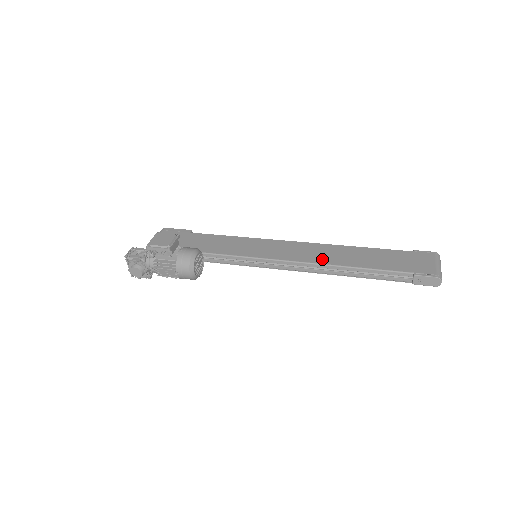
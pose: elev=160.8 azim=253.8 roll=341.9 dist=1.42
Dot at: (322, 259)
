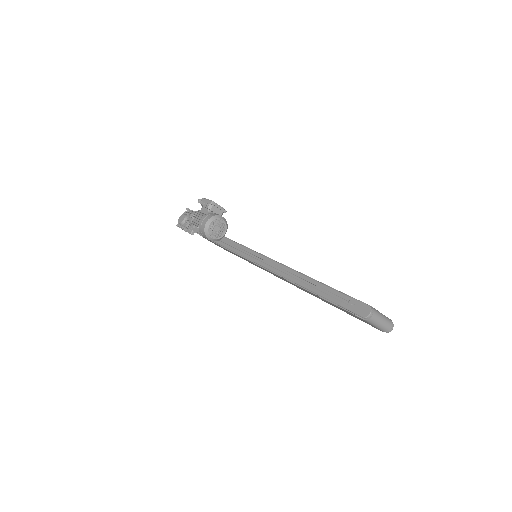
Dot at: occluded
